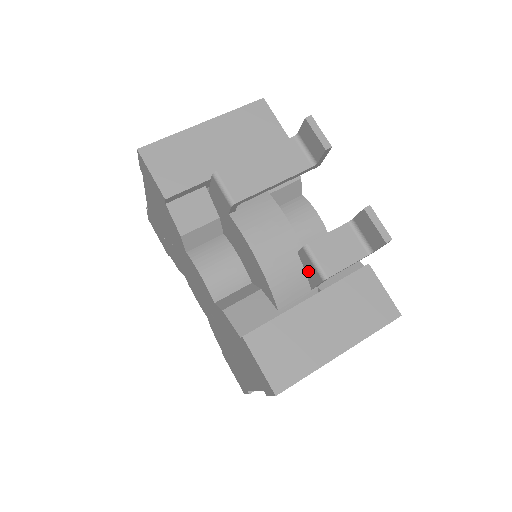
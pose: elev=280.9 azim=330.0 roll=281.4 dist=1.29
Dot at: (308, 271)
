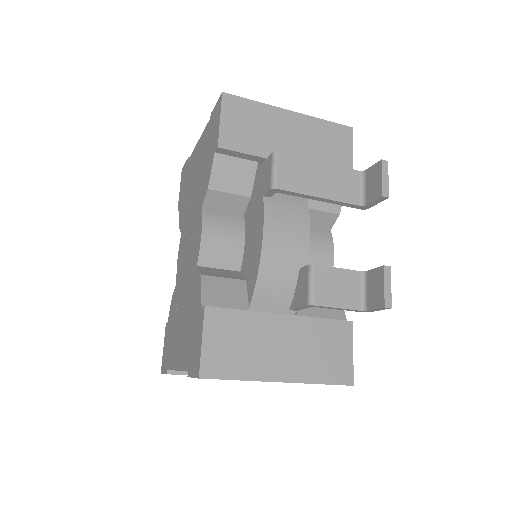
Dot at: (299, 290)
